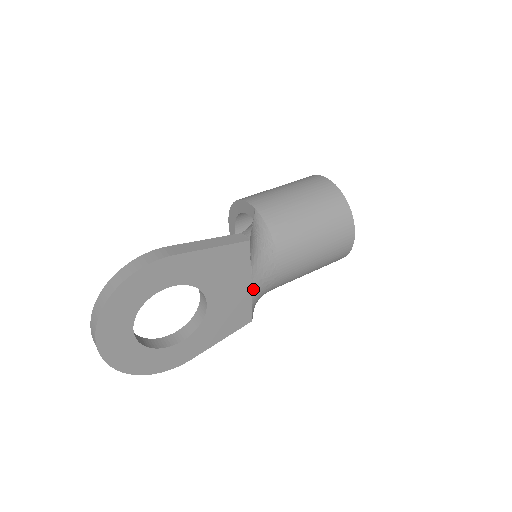
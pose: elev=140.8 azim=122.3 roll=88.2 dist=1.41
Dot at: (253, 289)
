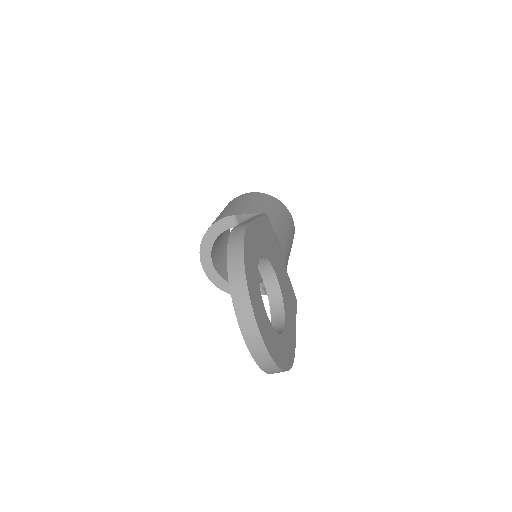
Dot at: (284, 264)
